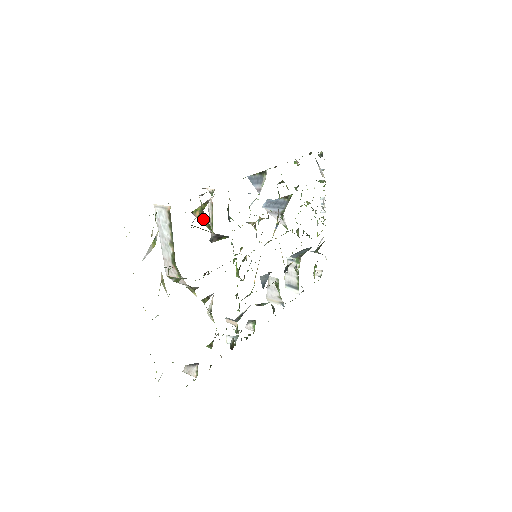
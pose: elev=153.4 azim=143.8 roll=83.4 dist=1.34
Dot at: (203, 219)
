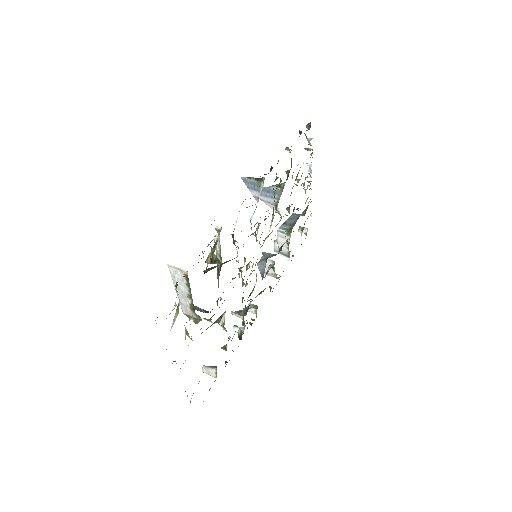
Dot at: (213, 259)
